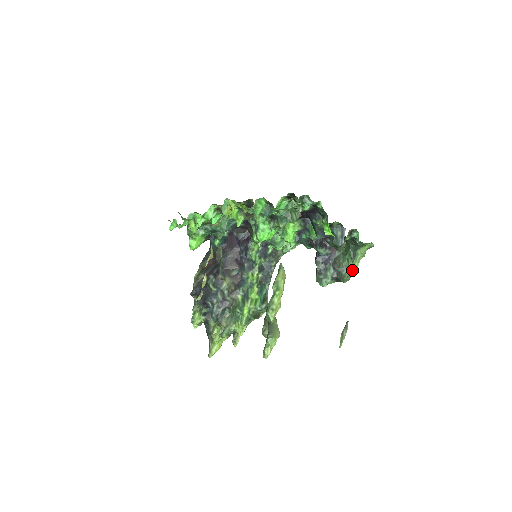
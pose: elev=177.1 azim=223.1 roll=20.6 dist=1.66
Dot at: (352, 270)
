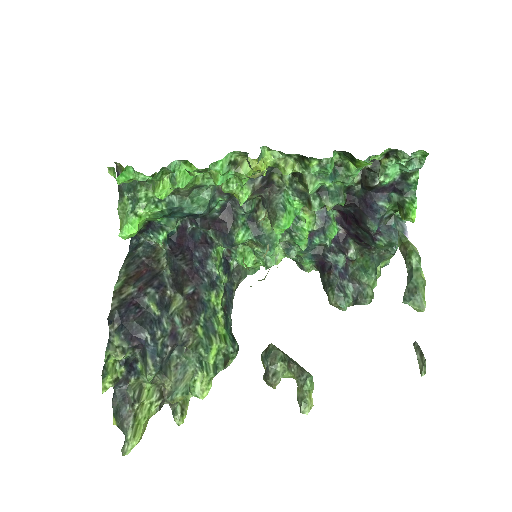
Dot at: (372, 290)
